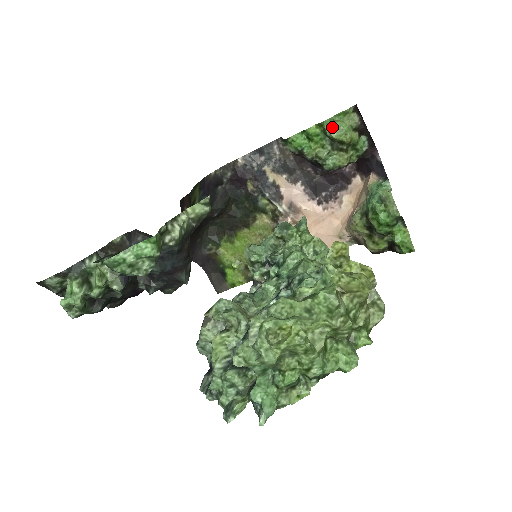
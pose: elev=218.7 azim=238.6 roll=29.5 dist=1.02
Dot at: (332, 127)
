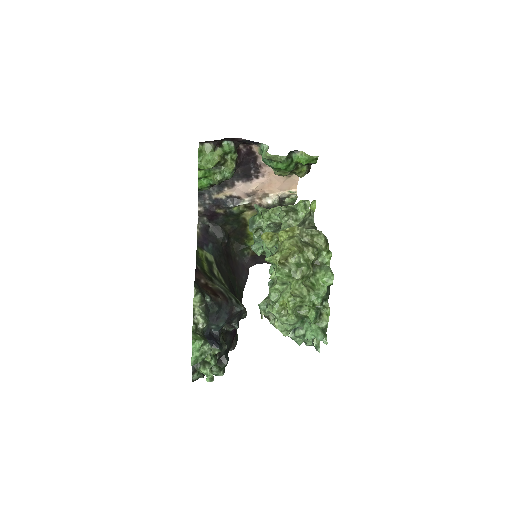
Dot at: (204, 165)
